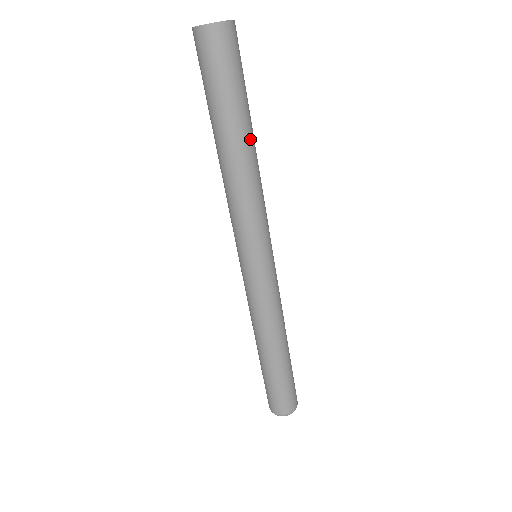
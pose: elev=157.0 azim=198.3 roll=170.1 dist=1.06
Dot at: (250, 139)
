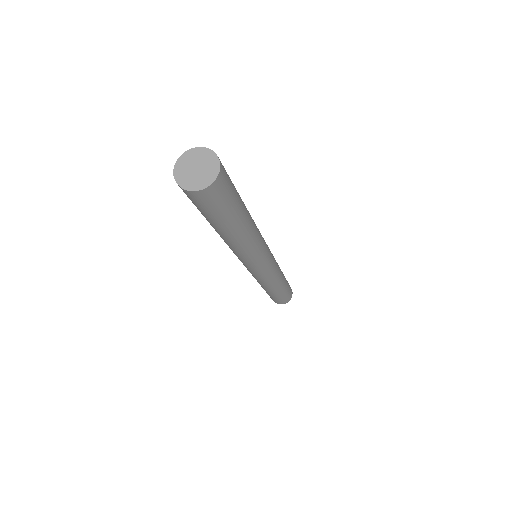
Dot at: (248, 222)
